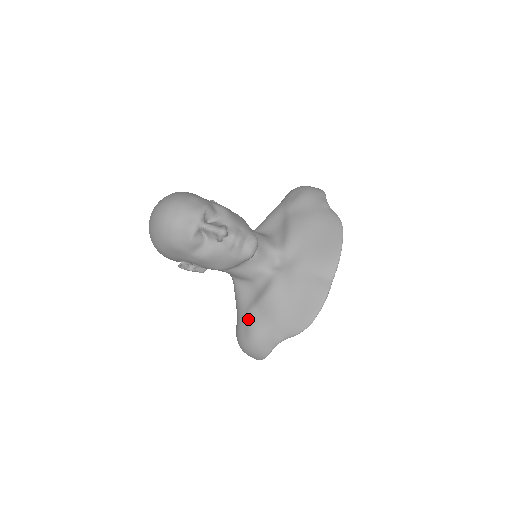
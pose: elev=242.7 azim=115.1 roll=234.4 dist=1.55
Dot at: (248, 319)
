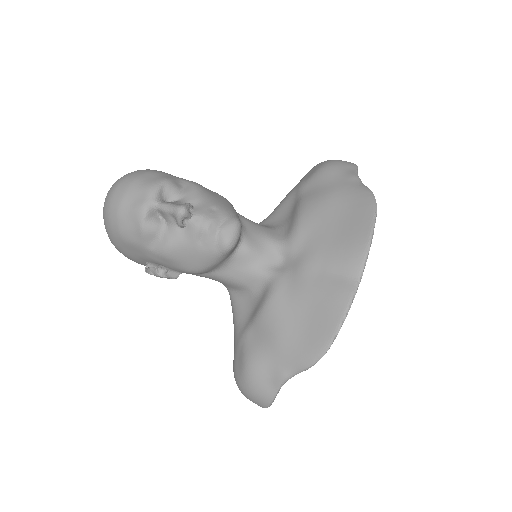
Dot at: (242, 345)
